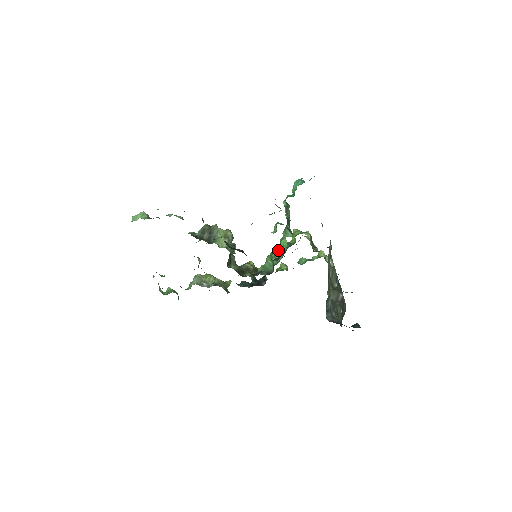
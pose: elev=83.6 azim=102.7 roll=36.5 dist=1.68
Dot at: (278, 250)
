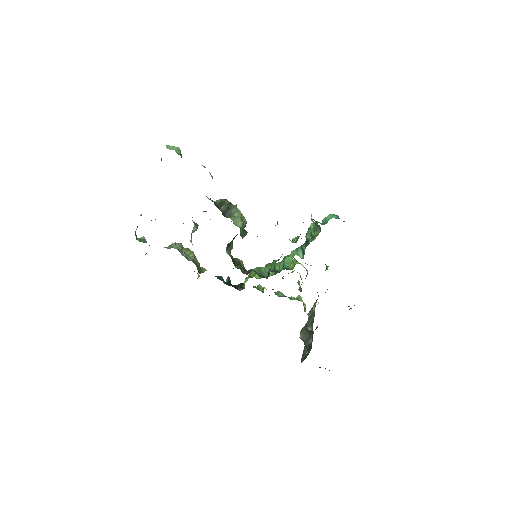
Dot at: (276, 265)
